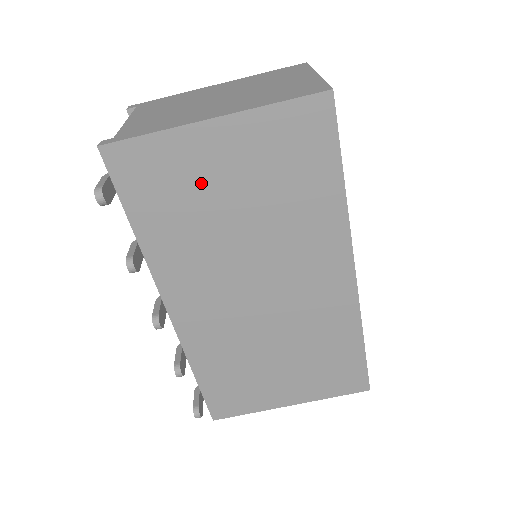
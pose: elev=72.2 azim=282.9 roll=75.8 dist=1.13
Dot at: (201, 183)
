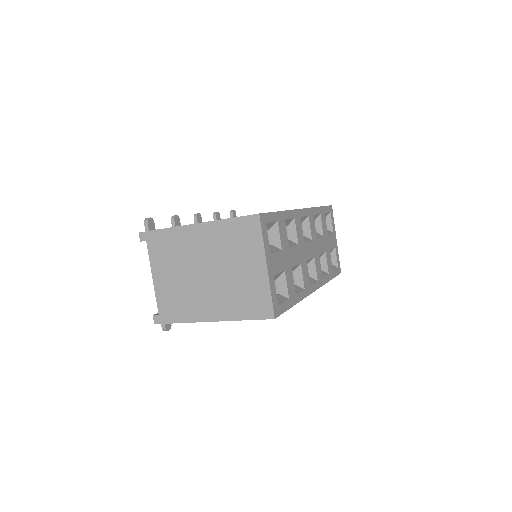
Dot at: occluded
